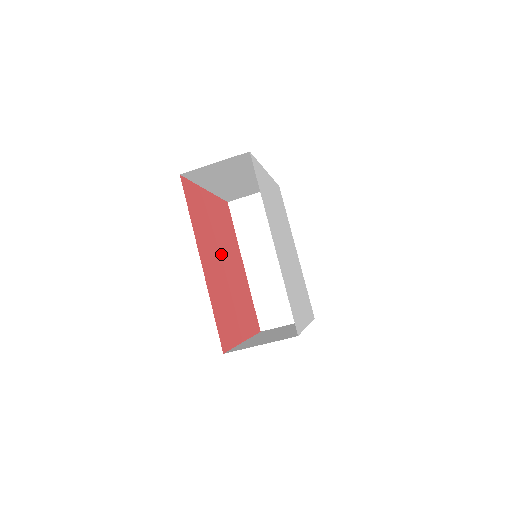
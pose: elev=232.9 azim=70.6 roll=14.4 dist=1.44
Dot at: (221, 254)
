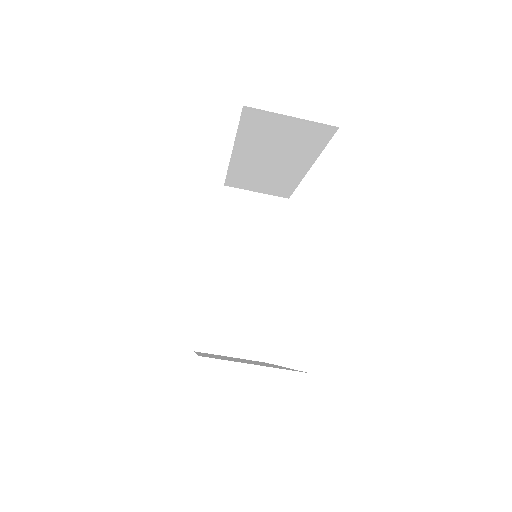
Dot at: occluded
